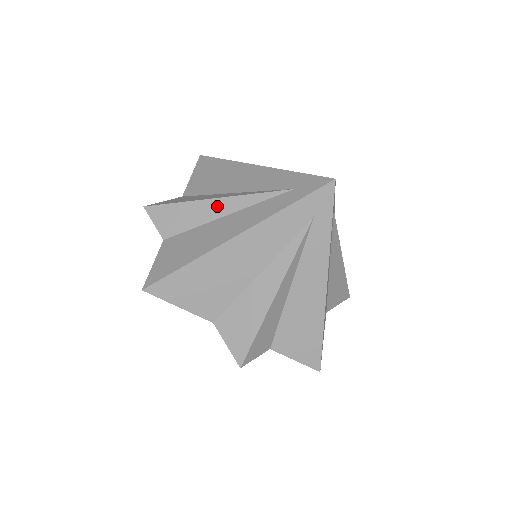
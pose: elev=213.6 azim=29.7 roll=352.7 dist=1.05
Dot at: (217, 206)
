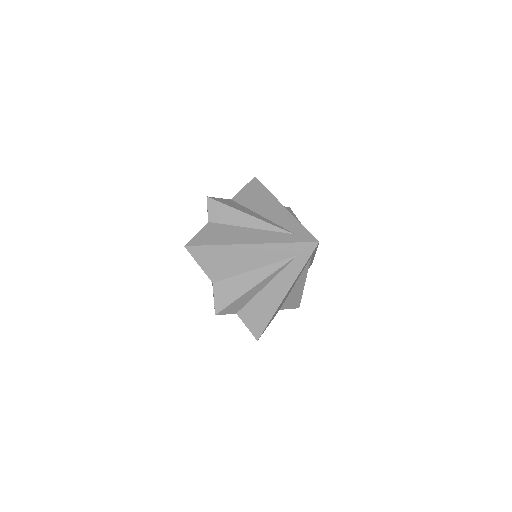
Dot at: (259, 287)
